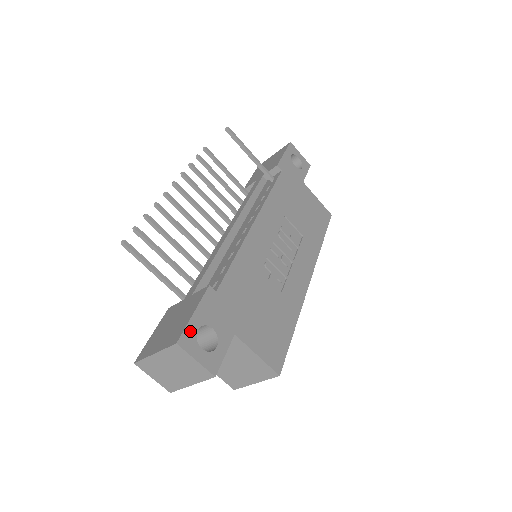
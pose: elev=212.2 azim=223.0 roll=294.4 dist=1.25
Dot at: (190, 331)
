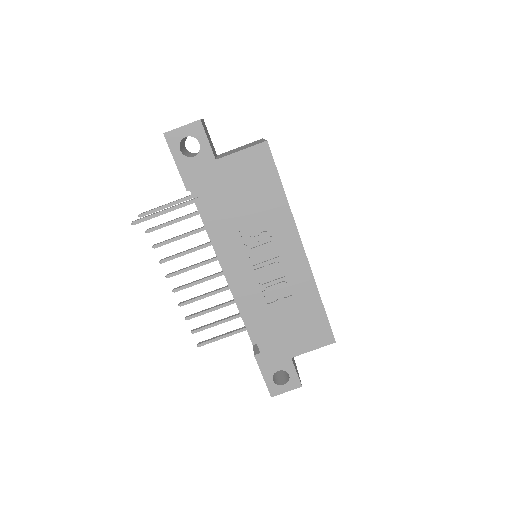
Dot at: (271, 386)
